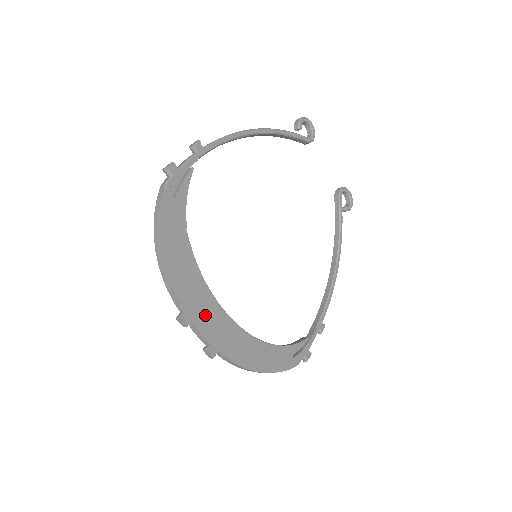
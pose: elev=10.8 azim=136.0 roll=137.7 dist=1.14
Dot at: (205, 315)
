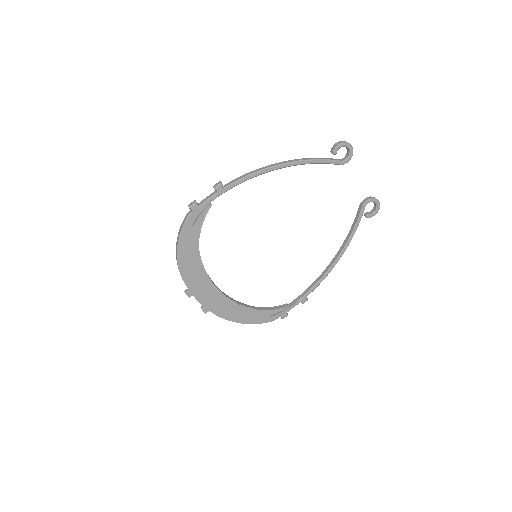
Dot at: (204, 292)
